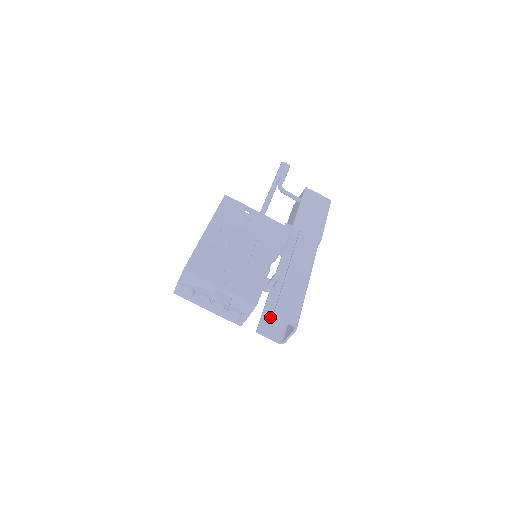
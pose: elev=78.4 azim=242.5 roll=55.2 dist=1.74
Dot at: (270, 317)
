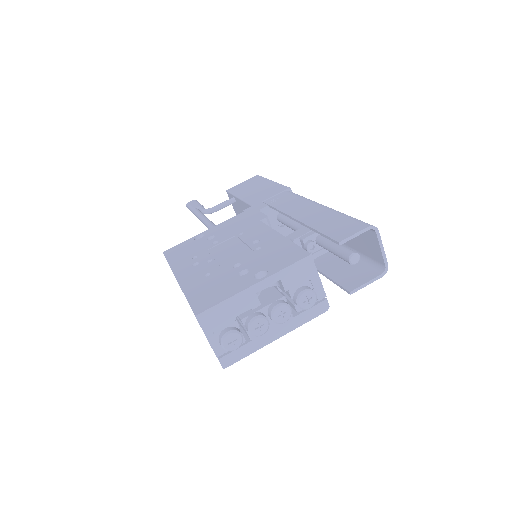
Dot at: (342, 273)
